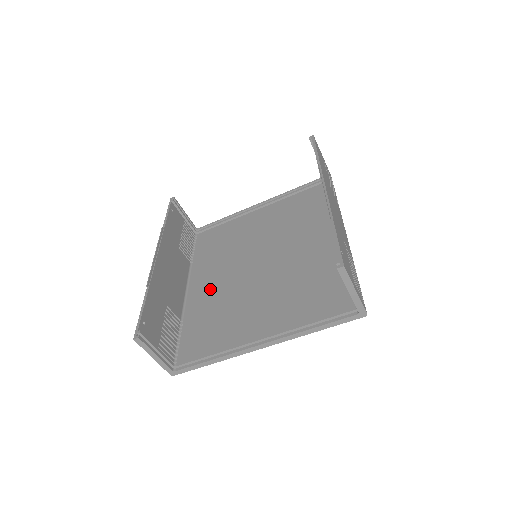
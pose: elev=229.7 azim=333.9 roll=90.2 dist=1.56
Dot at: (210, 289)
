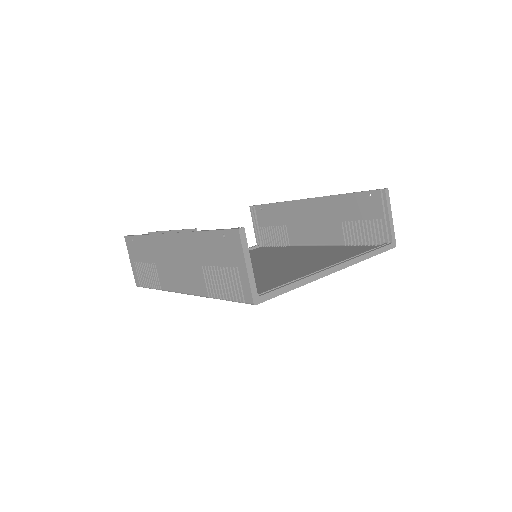
Dot at: occluded
